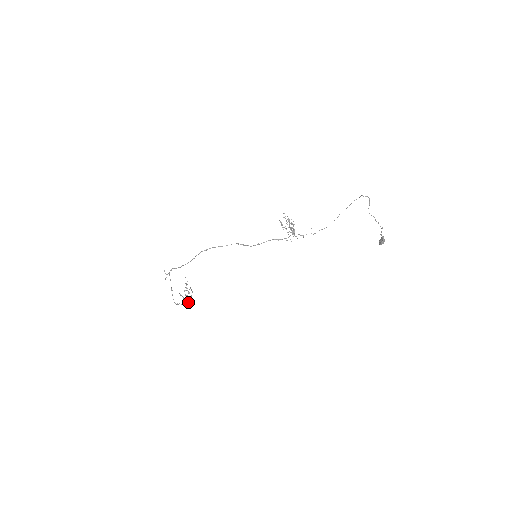
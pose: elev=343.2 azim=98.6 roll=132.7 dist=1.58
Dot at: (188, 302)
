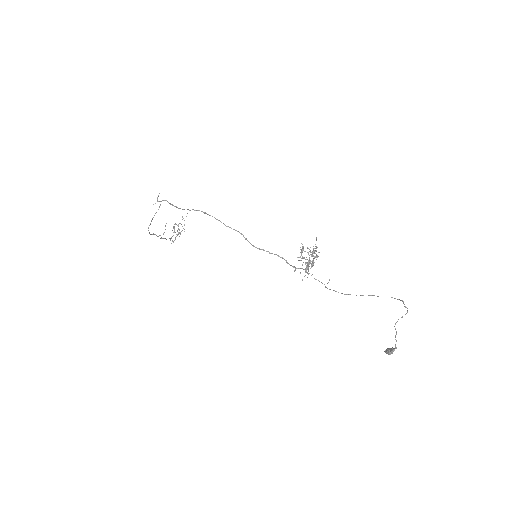
Dot at: occluded
